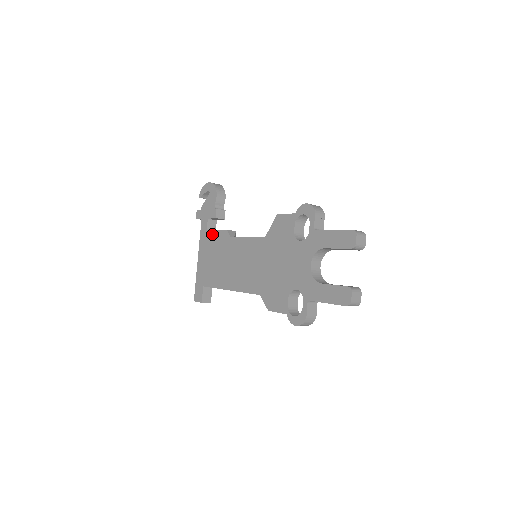
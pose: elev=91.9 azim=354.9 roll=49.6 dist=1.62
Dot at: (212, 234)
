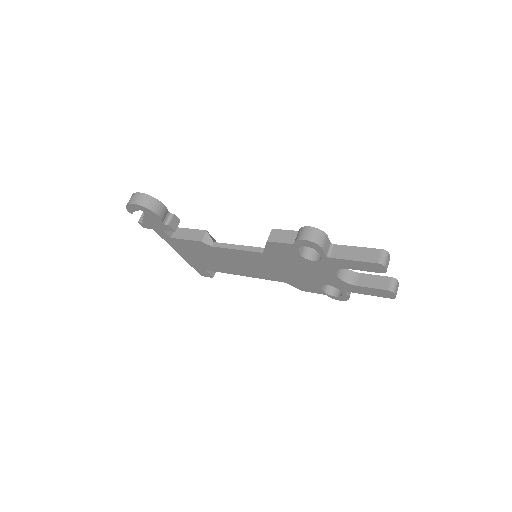
Dot at: (182, 242)
